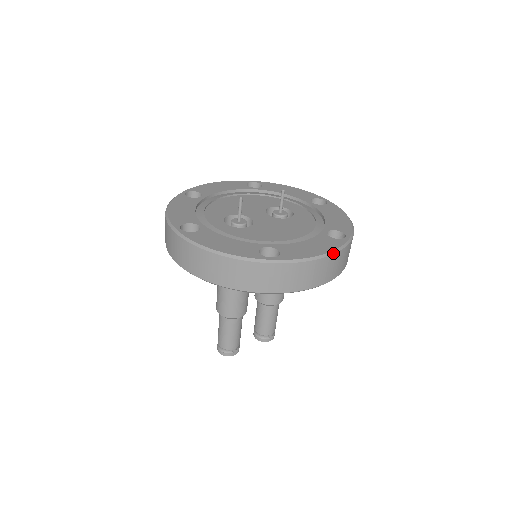
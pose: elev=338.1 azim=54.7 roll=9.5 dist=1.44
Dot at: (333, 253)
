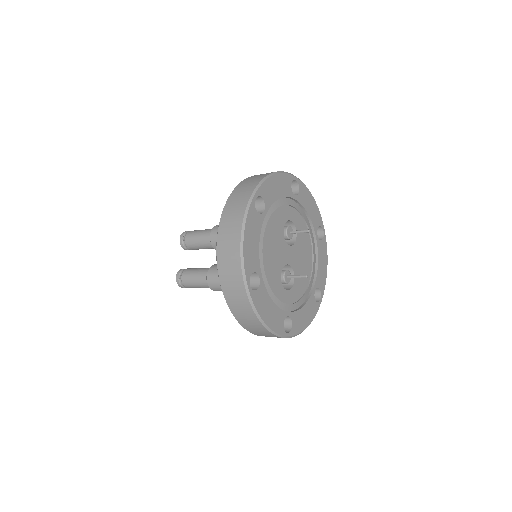
Dot at: (327, 257)
